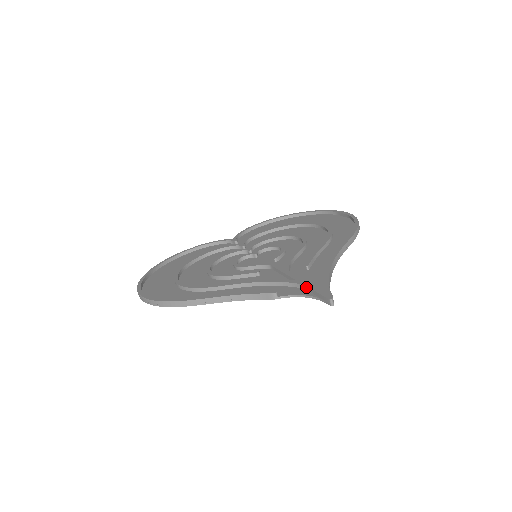
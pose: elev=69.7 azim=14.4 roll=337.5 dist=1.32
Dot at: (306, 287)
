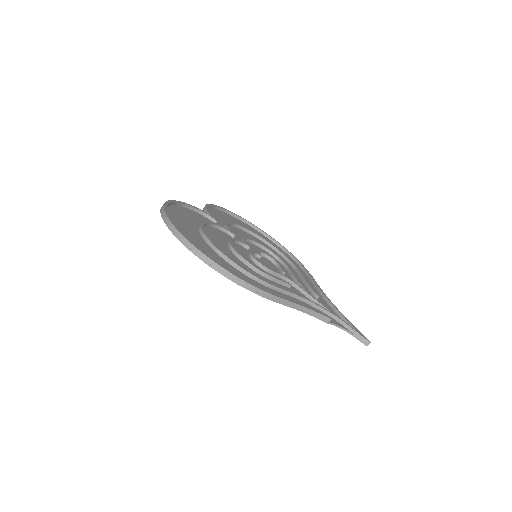
Dot at: (343, 322)
